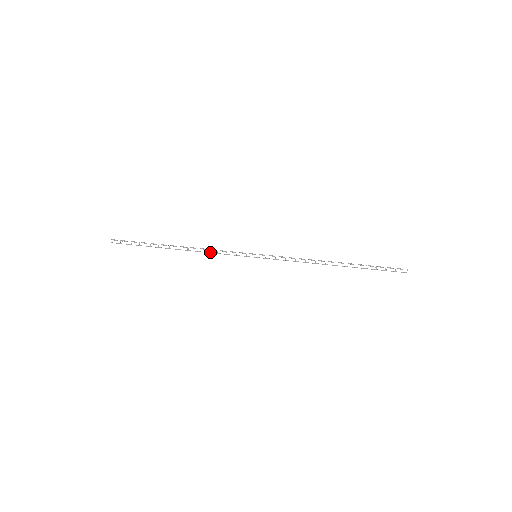
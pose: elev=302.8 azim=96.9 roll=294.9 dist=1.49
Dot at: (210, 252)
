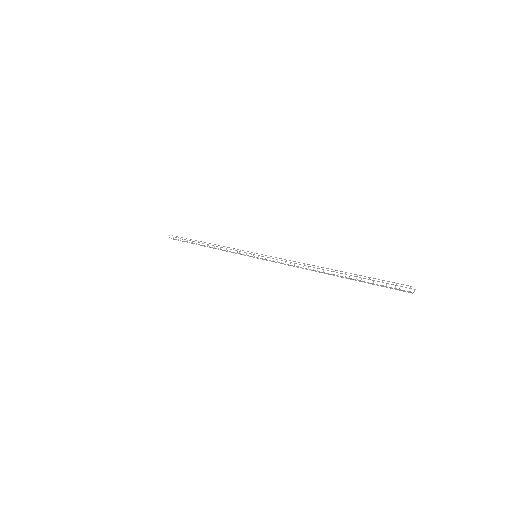
Dot at: occluded
